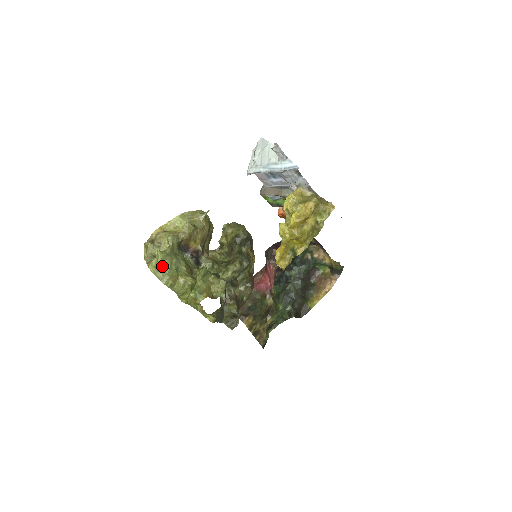
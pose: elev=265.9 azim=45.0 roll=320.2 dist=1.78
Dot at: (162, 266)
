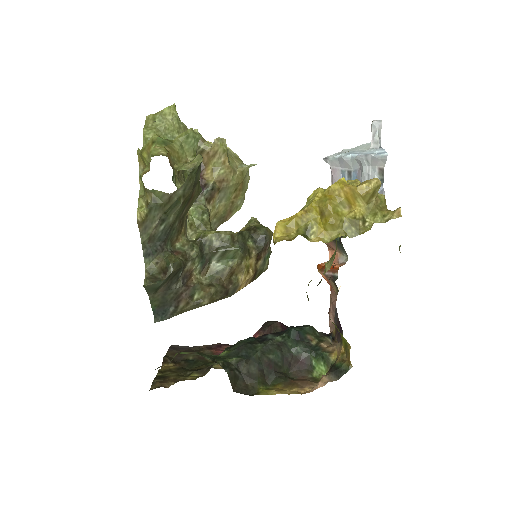
Dot at: (162, 117)
